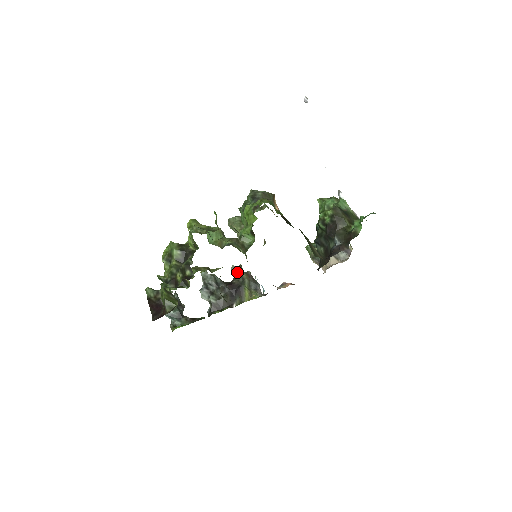
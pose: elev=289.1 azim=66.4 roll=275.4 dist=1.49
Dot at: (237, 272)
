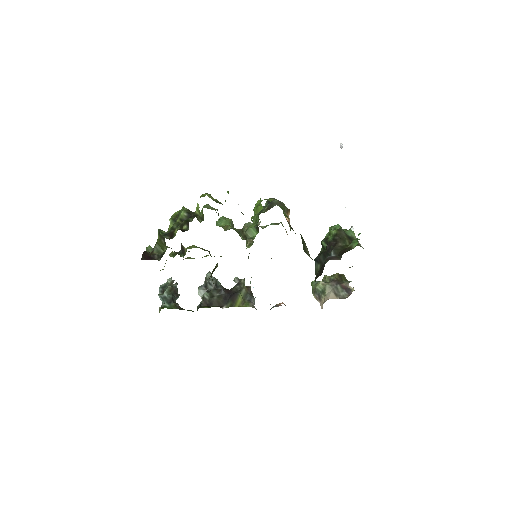
Dot at: (239, 283)
